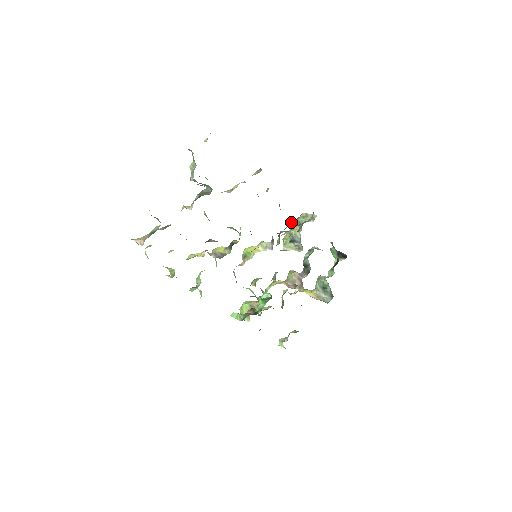
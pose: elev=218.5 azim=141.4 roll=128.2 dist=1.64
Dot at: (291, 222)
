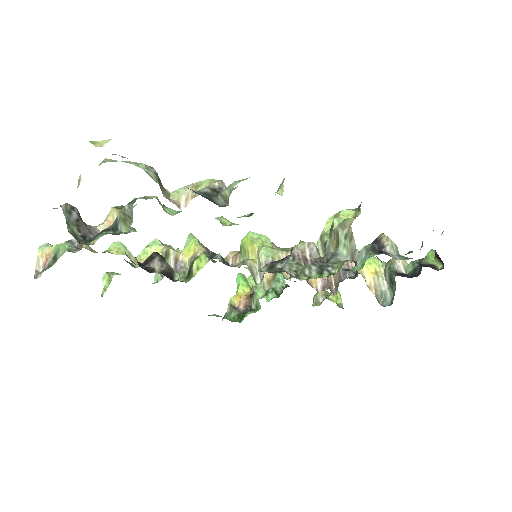
Dot at: (336, 218)
